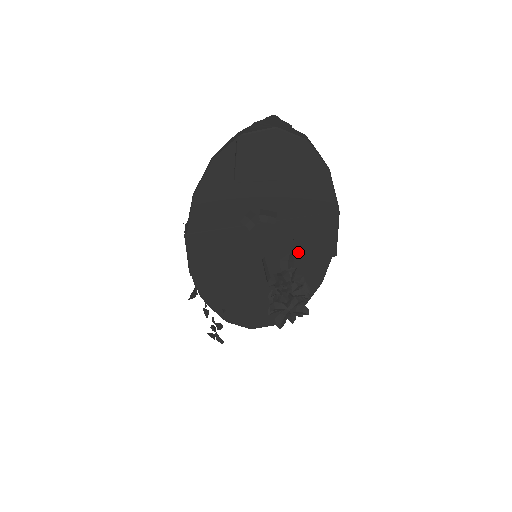
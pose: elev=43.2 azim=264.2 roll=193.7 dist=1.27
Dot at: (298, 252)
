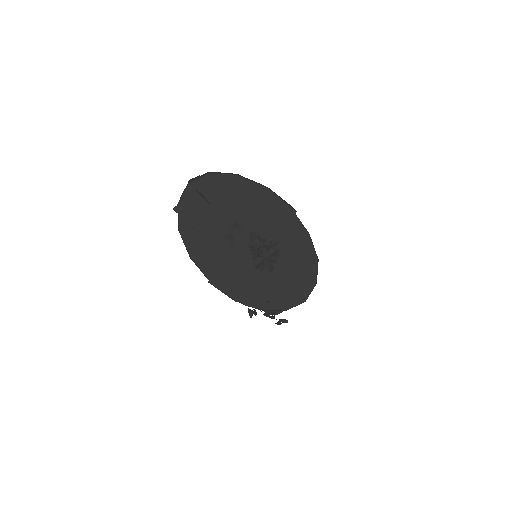
Dot at: (274, 231)
